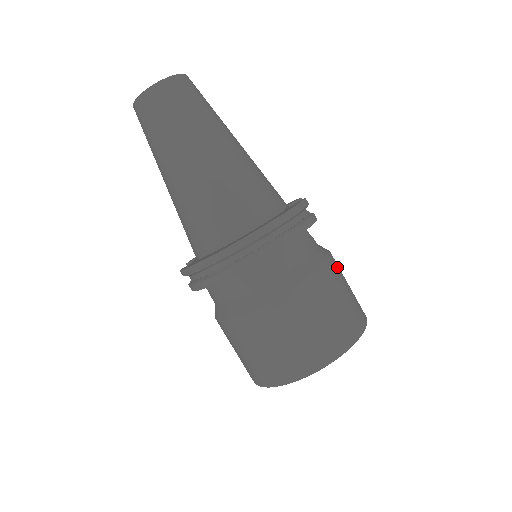
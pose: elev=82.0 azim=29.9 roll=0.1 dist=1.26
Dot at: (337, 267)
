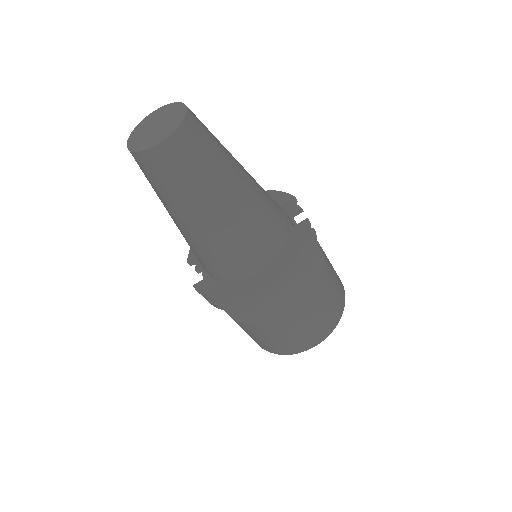
Dot at: (327, 262)
